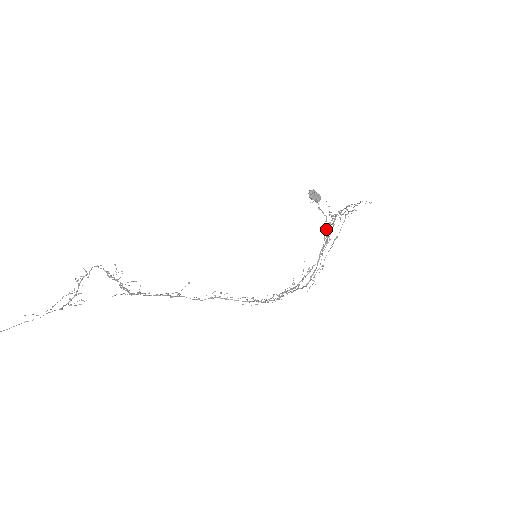
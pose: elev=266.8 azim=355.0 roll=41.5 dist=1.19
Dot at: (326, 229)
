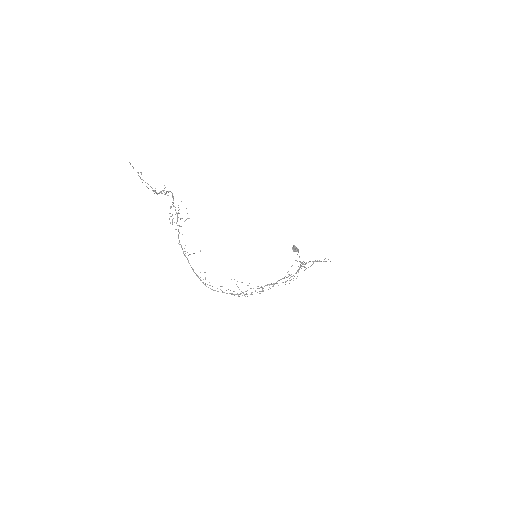
Dot at: (300, 264)
